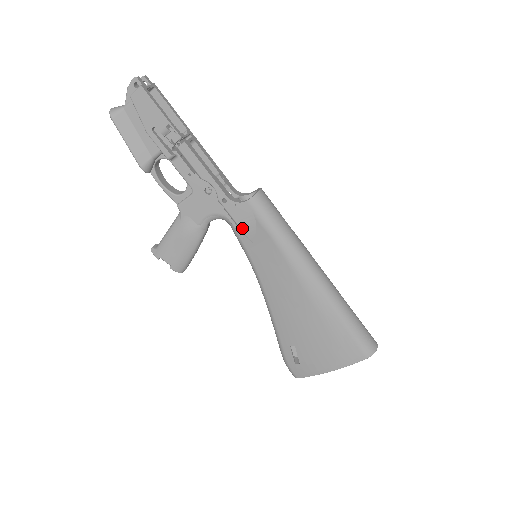
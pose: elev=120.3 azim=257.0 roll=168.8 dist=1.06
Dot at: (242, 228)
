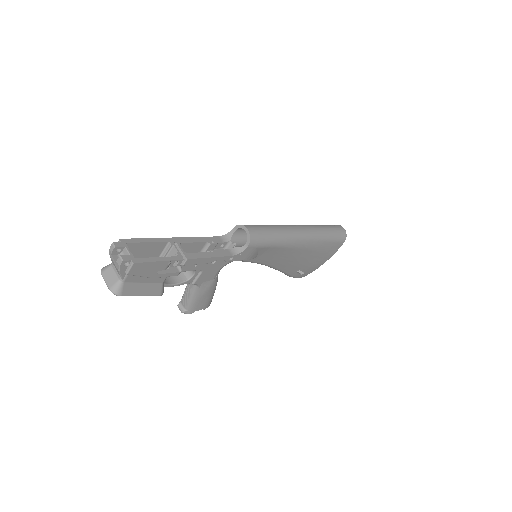
Dot at: (249, 259)
